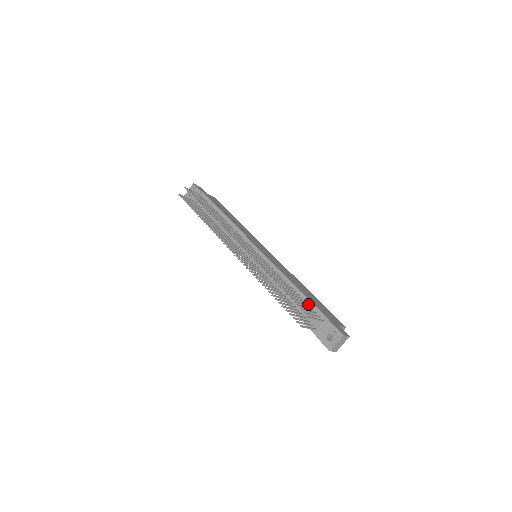
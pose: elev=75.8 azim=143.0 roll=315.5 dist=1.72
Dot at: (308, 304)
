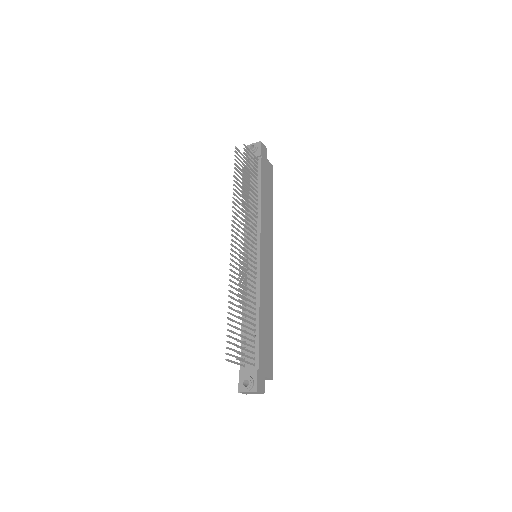
Dot at: (255, 339)
